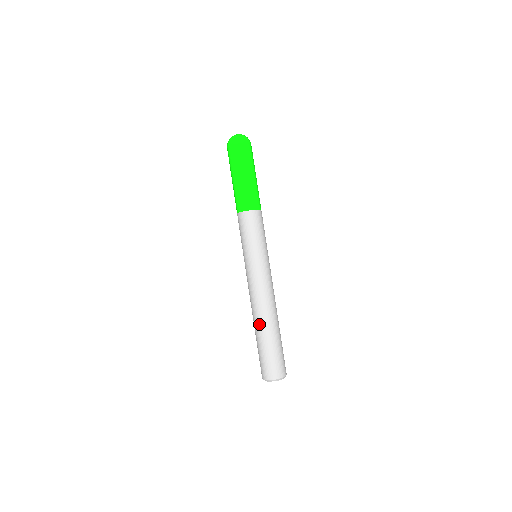
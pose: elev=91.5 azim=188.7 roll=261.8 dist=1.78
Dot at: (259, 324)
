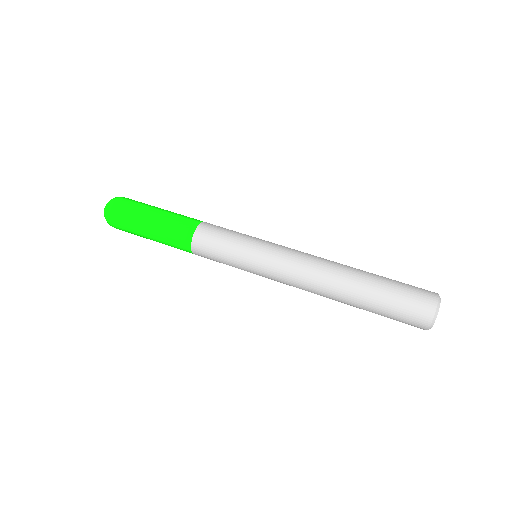
Dot at: (352, 271)
